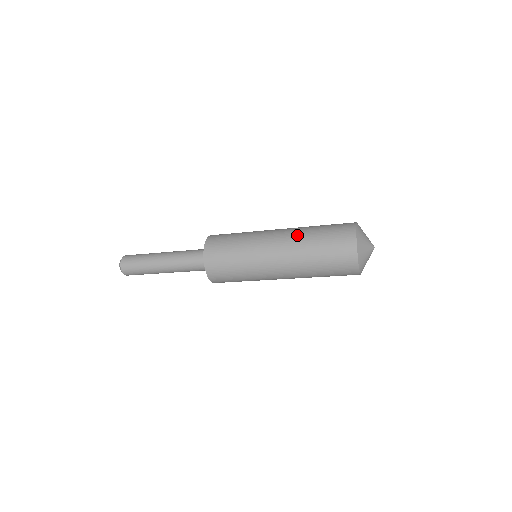
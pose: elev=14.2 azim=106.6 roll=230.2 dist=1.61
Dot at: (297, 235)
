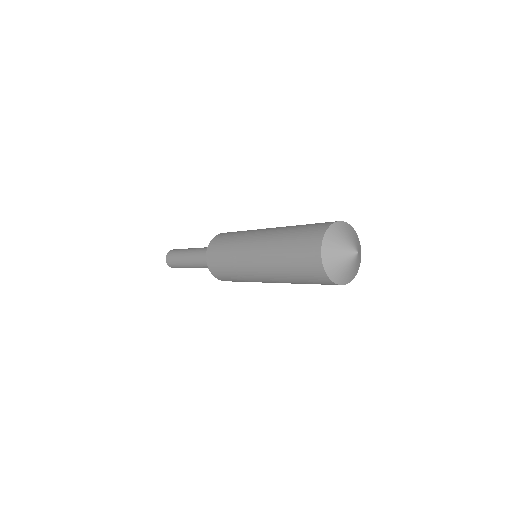
Dot at: (277, 232)
